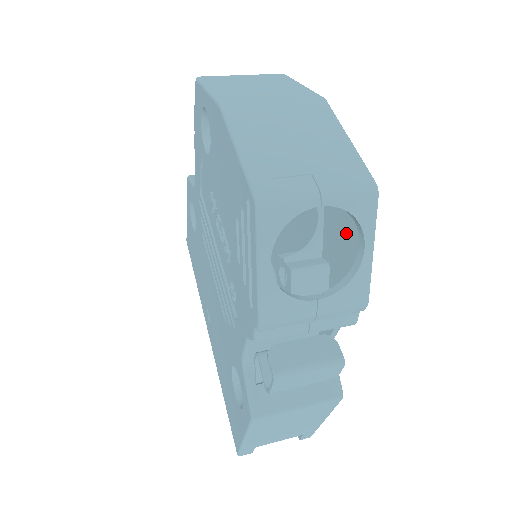
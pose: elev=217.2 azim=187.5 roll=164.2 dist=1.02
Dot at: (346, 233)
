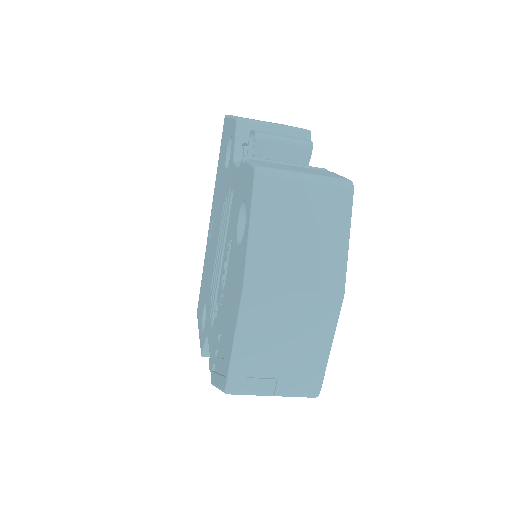
Dot at: occluded
